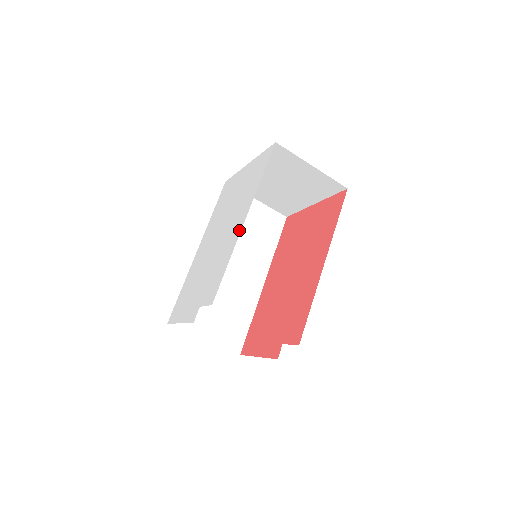
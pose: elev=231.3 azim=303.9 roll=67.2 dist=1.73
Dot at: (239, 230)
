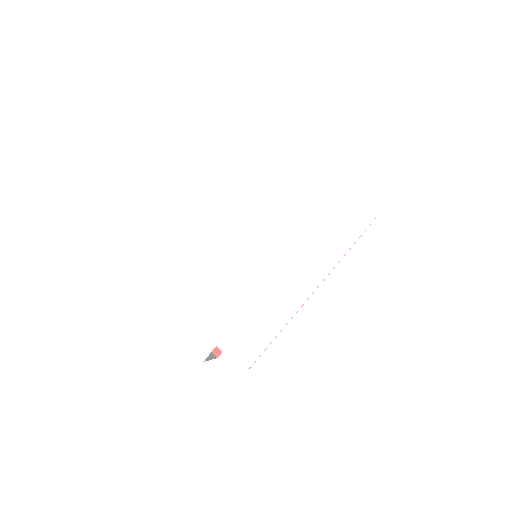
Dot at: (303, 296)
